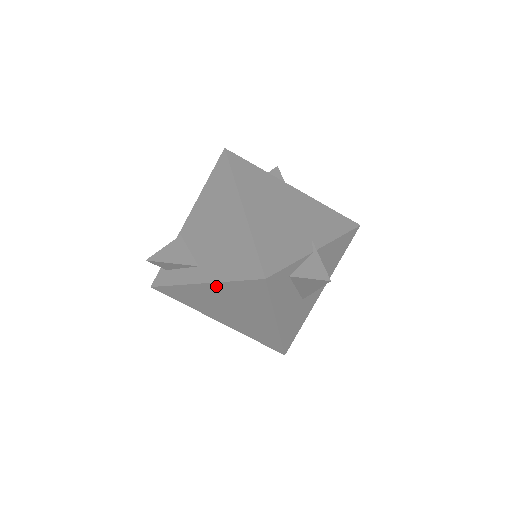
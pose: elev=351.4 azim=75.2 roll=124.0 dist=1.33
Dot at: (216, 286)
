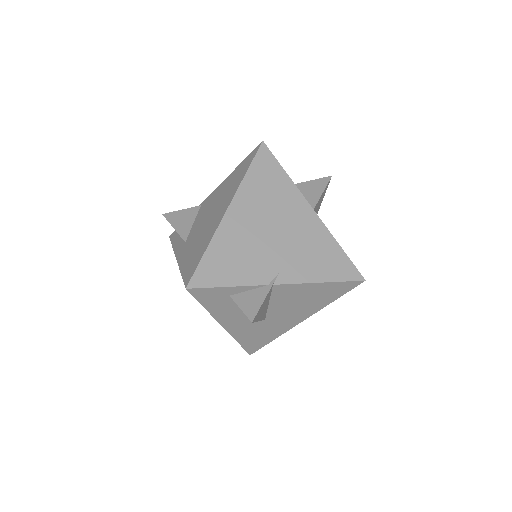
Dot at: occluded
